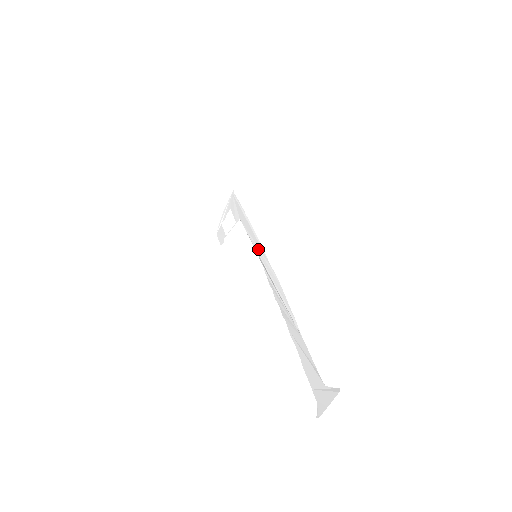
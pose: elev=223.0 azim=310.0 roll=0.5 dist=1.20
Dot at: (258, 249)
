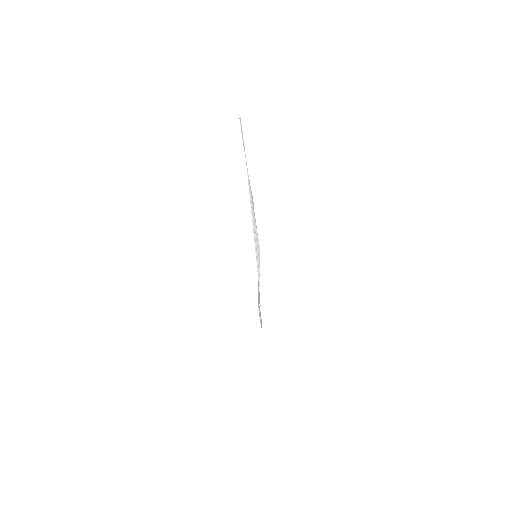
Dot at: (257, 255)
